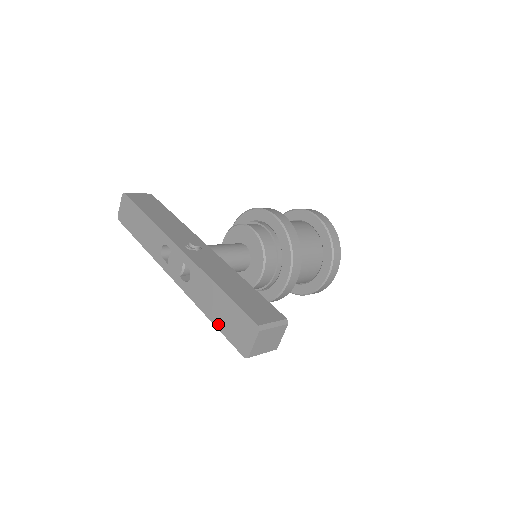
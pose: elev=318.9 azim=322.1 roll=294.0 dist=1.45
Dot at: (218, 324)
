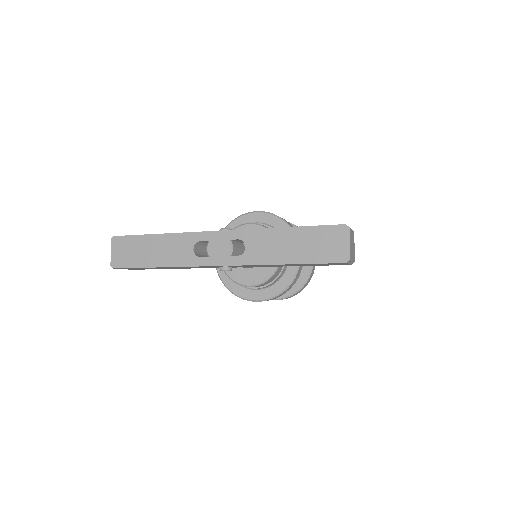
Dot at: (301, 259)
